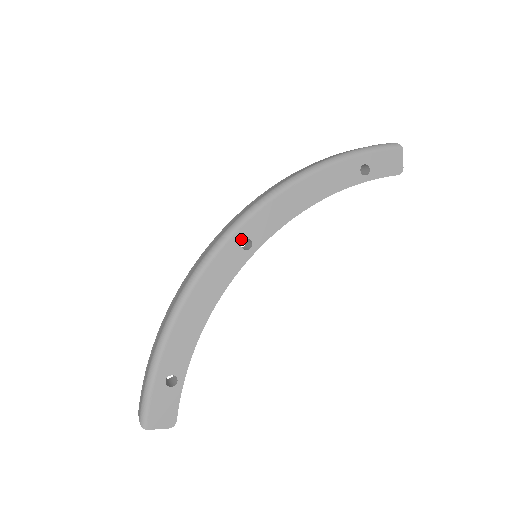
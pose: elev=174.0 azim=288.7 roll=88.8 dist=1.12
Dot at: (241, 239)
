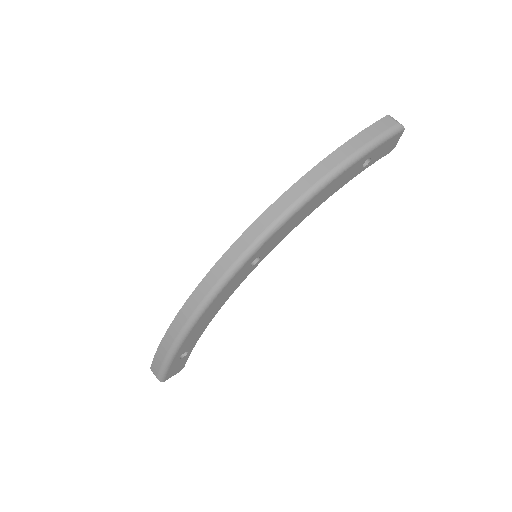
Dot at: (252, 261)
